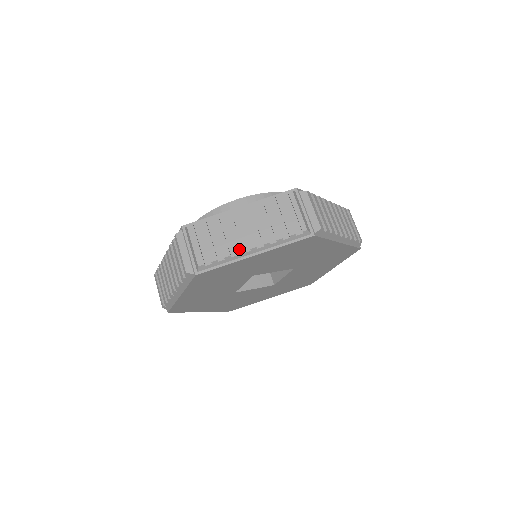
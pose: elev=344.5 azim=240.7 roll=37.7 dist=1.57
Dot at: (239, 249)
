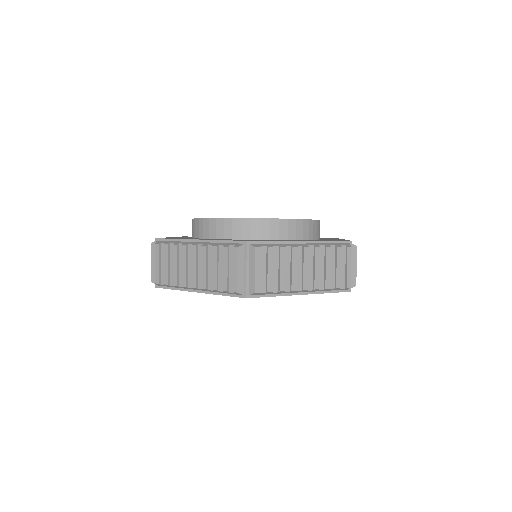
Dot at: (294, 287)
